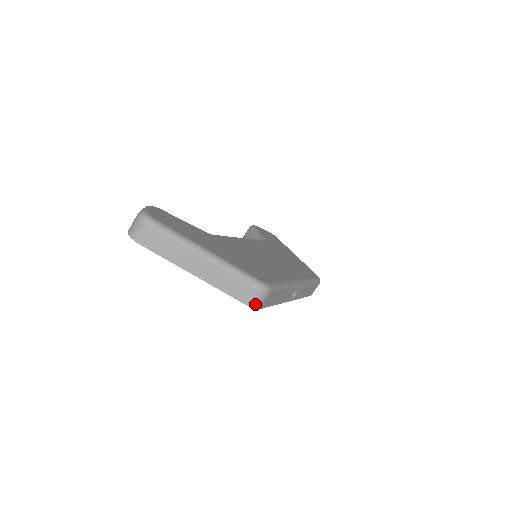
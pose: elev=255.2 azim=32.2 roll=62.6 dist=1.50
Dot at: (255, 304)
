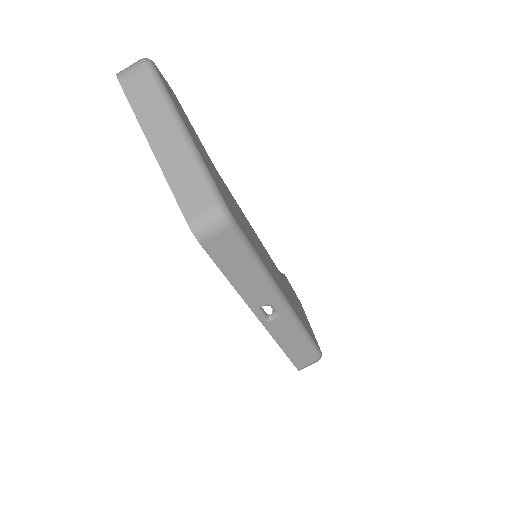
Dot at: (198, 227)
